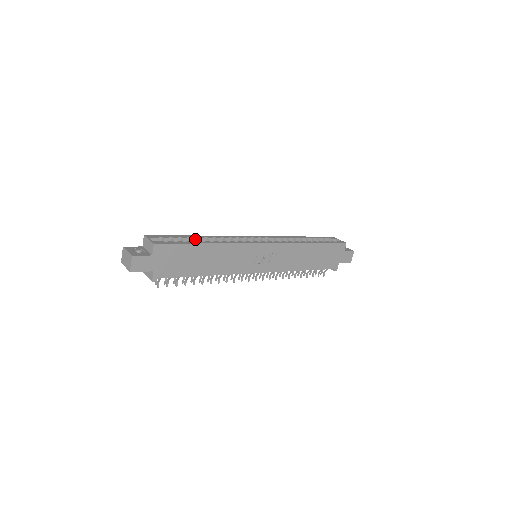
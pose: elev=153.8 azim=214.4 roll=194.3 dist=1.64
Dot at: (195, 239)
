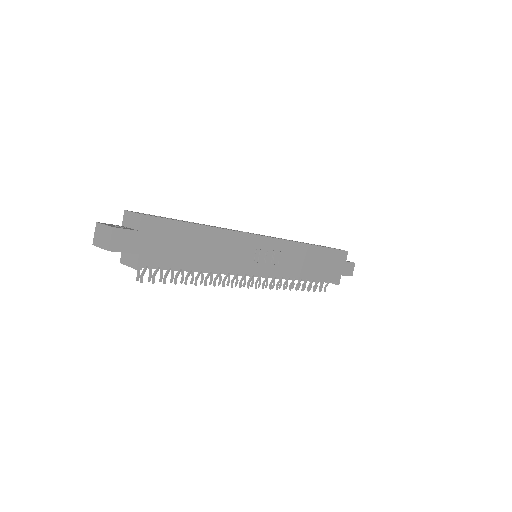
Dot at: occluded
